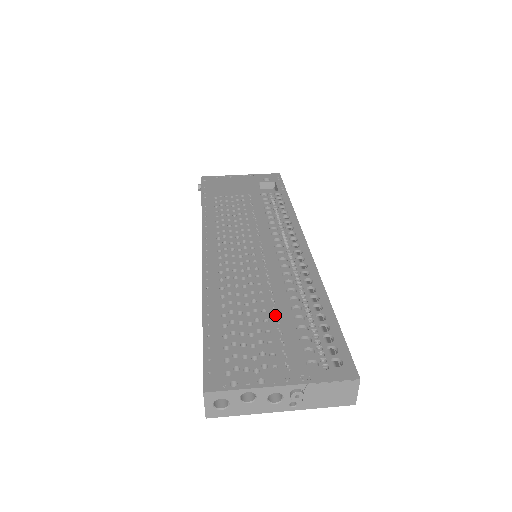
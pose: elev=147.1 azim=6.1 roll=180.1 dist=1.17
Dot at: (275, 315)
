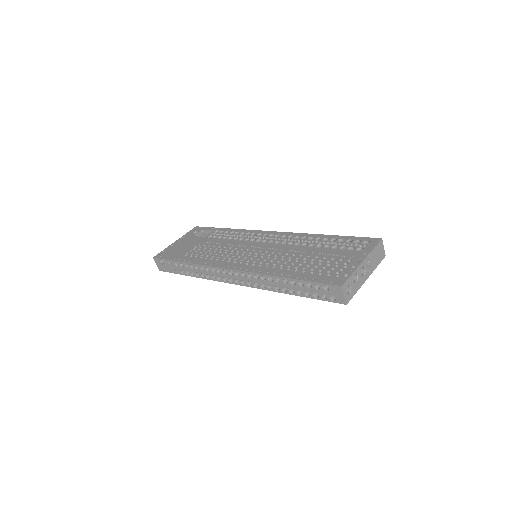
Dot at: (316, 253)
